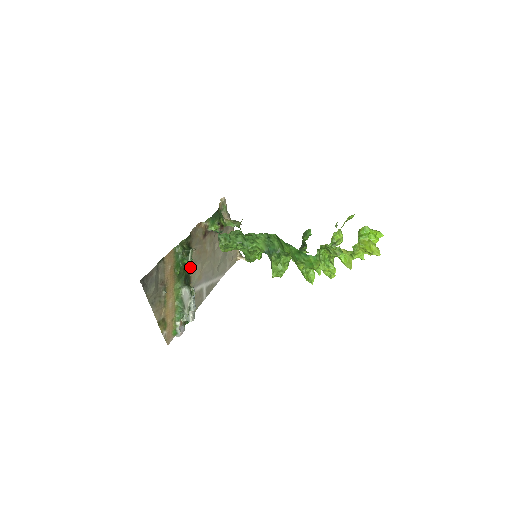
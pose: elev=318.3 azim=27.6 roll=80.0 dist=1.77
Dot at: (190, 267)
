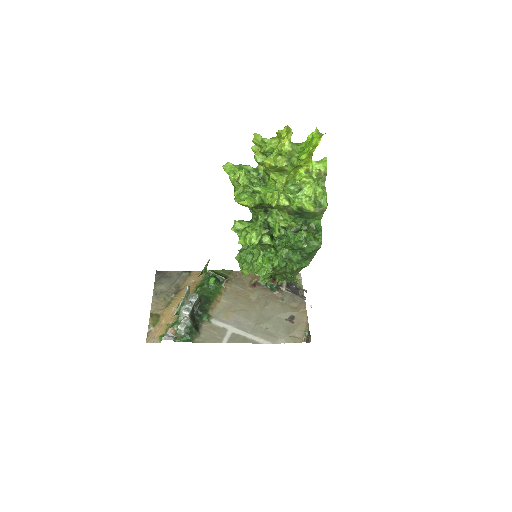
Dot at: (218, 297)
